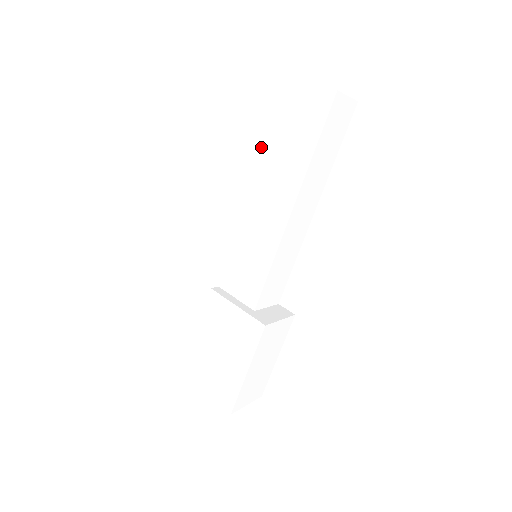
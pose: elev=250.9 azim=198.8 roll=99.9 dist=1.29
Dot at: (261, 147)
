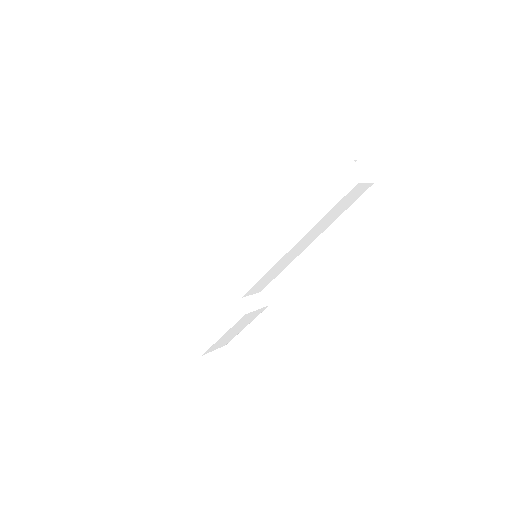
Dot at: (288, 188)
